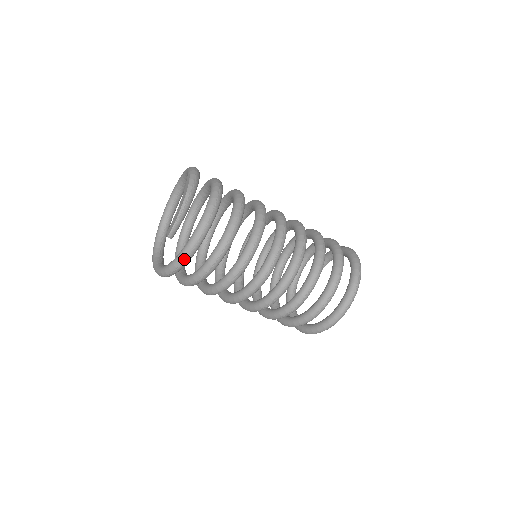
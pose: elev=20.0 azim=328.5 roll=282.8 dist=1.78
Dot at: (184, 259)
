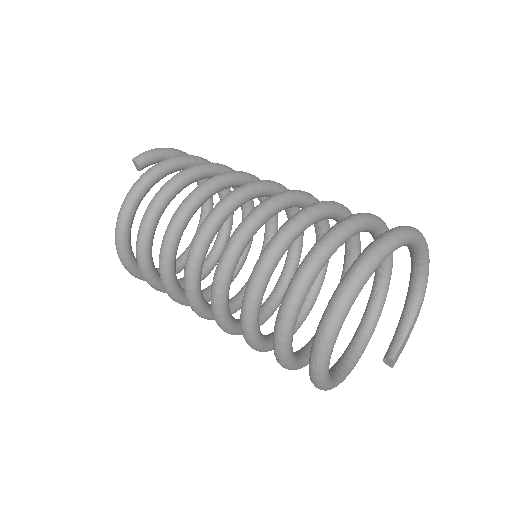
Dot at: (139, 179)
